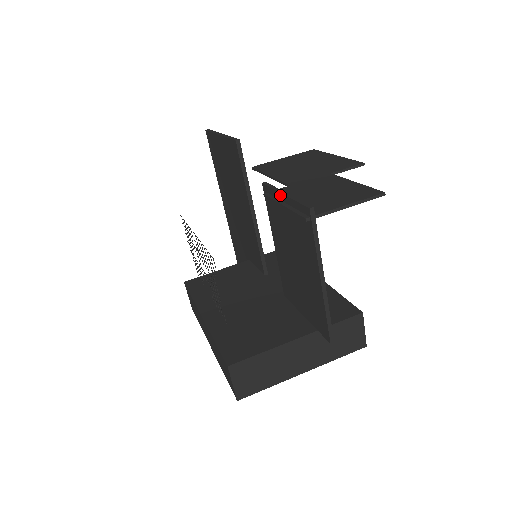
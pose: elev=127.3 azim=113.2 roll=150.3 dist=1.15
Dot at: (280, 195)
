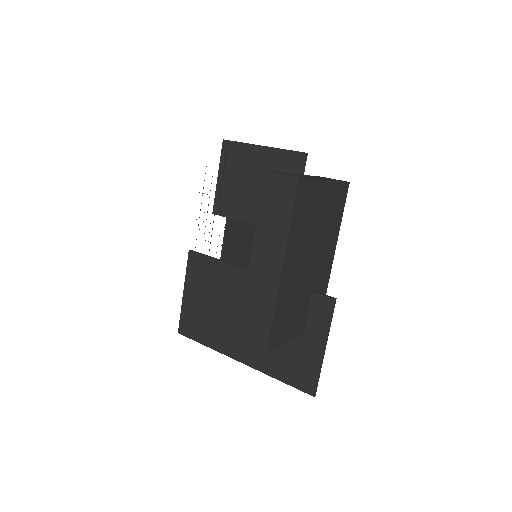
Dot at: (218, 183)
